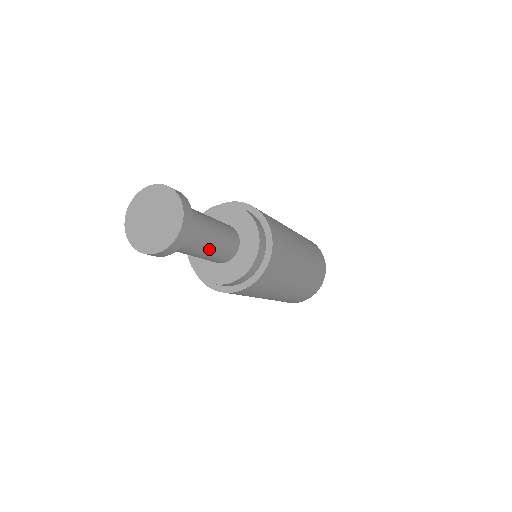
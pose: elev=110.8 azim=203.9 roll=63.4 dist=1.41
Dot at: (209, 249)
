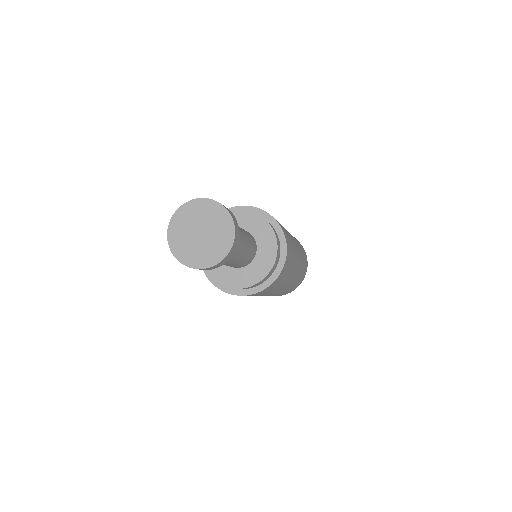
Dot at: (245, 242)
